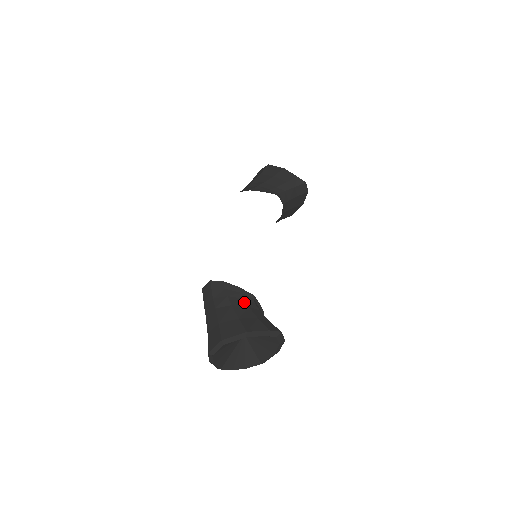
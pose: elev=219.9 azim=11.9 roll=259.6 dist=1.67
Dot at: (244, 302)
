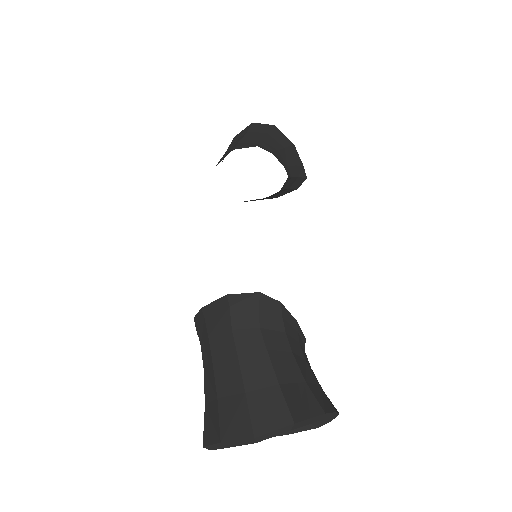
Dot at: (301, 349)
